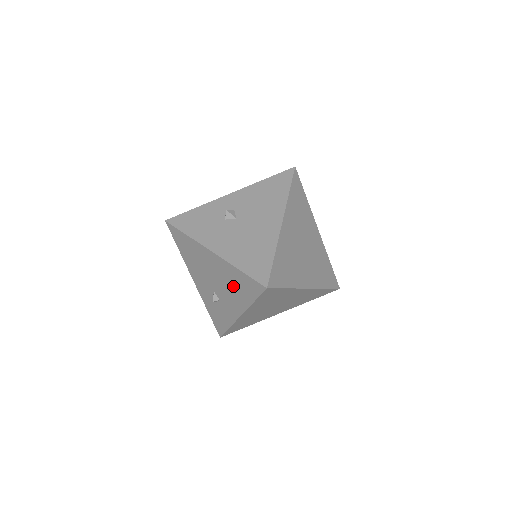
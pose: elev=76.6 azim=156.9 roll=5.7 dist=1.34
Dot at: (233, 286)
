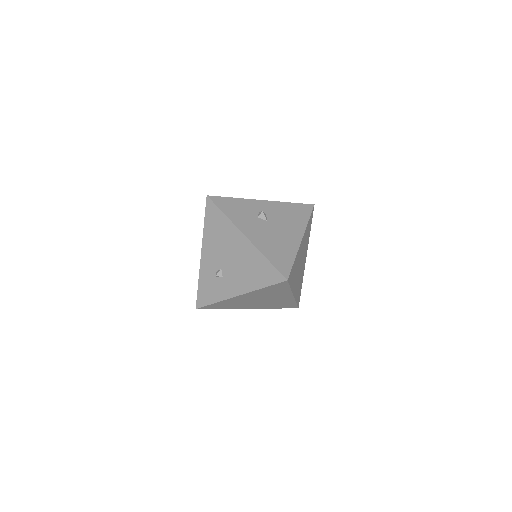
Dot at: (249, 269)
